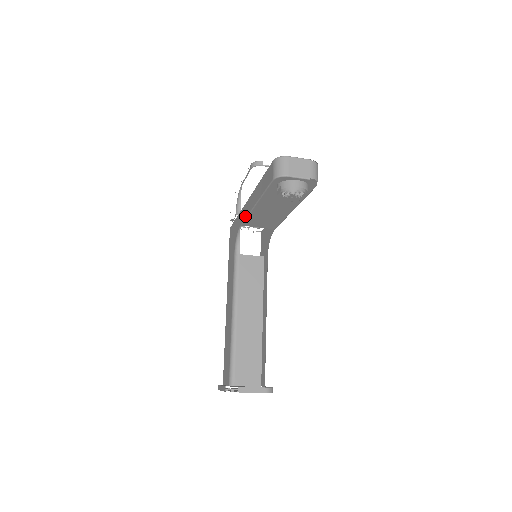
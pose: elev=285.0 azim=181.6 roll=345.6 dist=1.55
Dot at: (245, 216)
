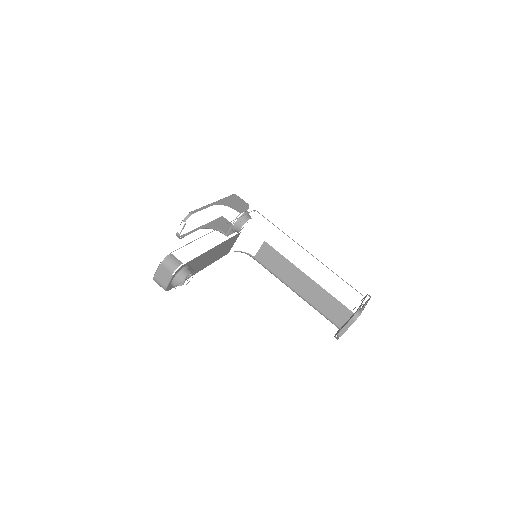
Dot at: occluded
